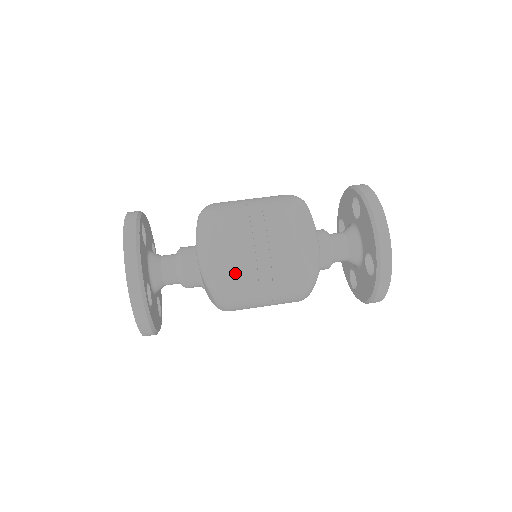
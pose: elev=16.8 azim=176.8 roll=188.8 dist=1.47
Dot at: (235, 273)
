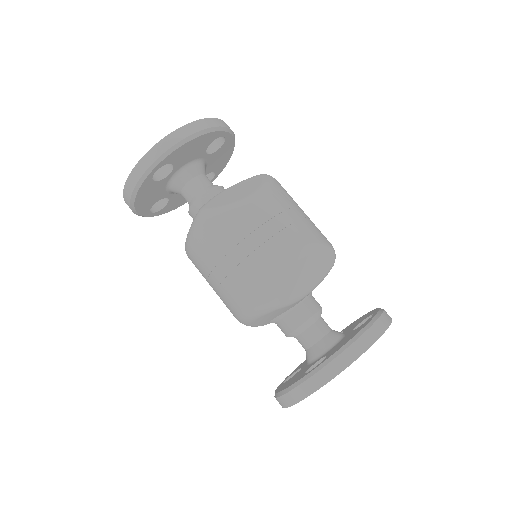
Dot at: (226, 222)
